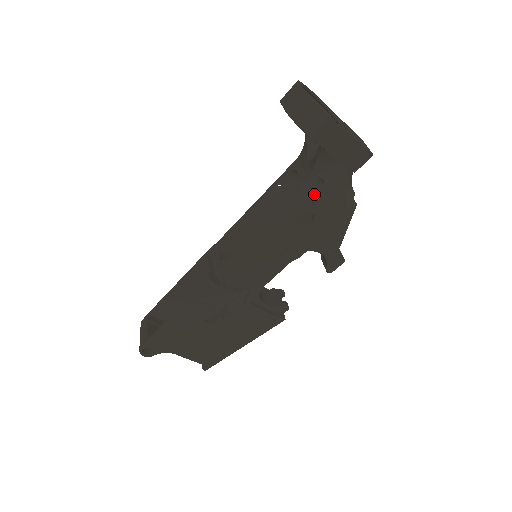
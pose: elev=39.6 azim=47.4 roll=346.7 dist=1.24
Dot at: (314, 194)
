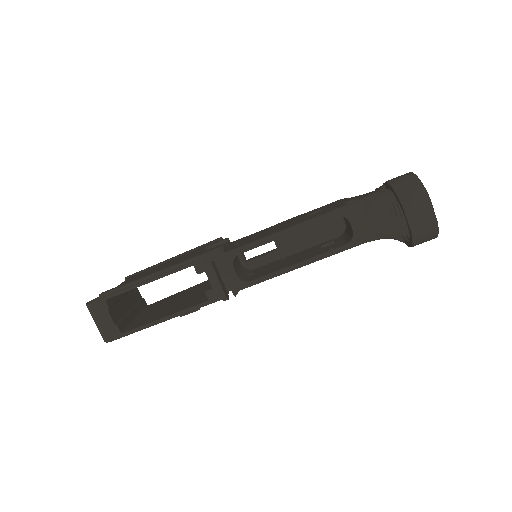
Dot at: occluded
